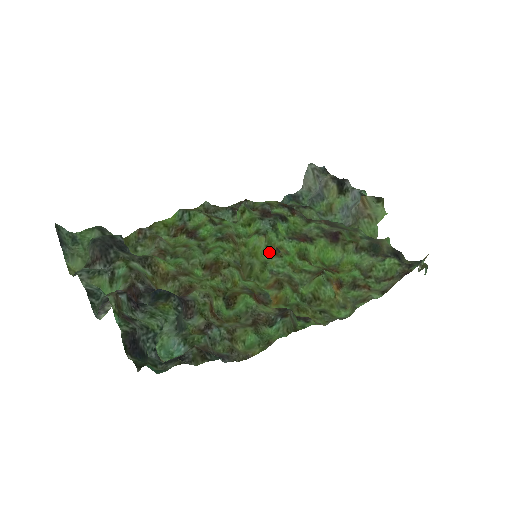
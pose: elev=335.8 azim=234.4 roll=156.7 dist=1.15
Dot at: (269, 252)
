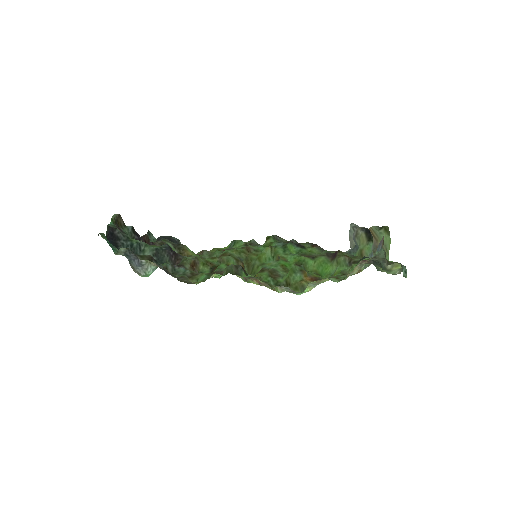
Dot at: occluded
